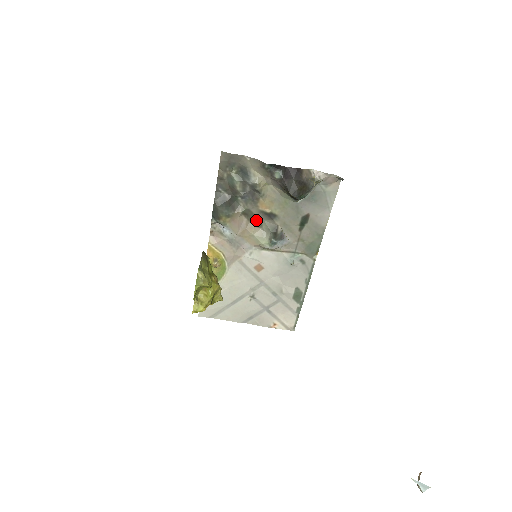
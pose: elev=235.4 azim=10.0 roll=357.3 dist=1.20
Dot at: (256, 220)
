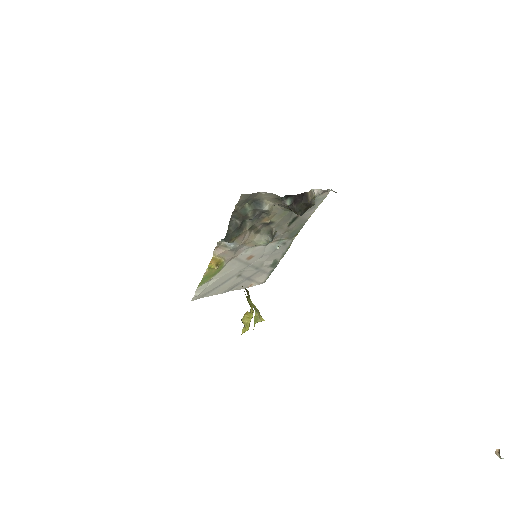
Dot at: (257, 230)
